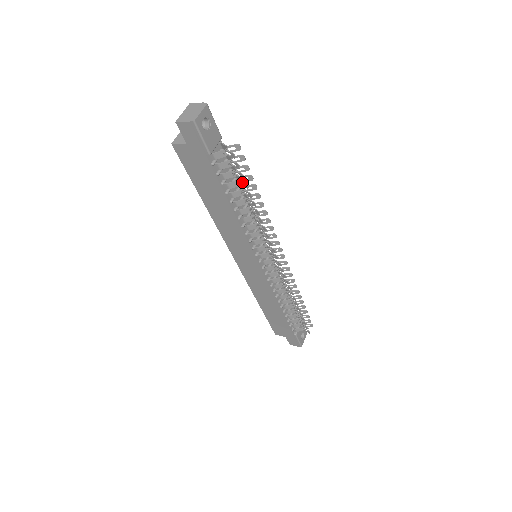
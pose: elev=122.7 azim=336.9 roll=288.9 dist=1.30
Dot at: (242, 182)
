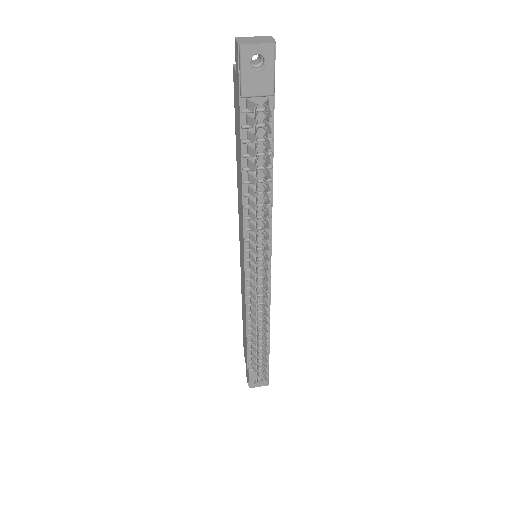
Dot at: (255, 154)
